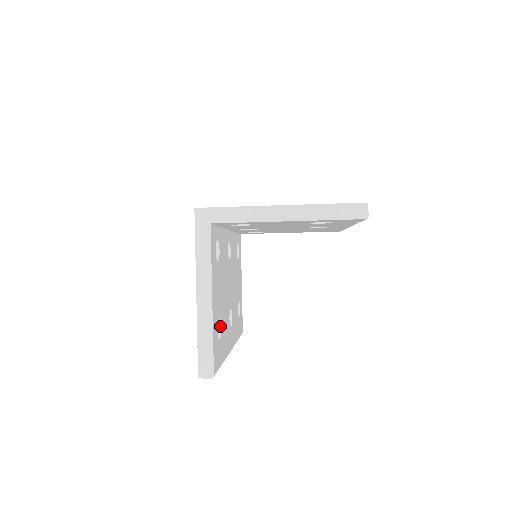
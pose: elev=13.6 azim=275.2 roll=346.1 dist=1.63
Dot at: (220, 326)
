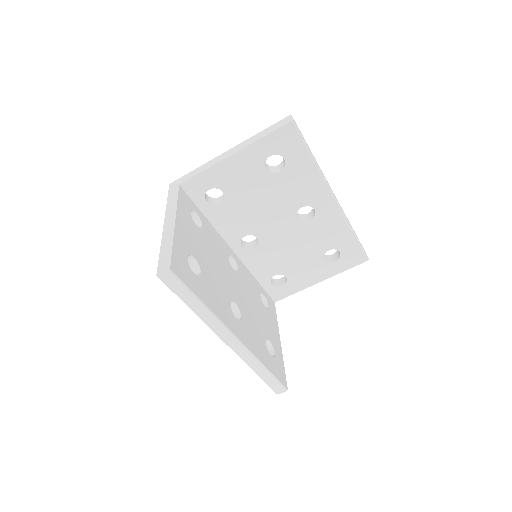
Dot at: (200, 271)
